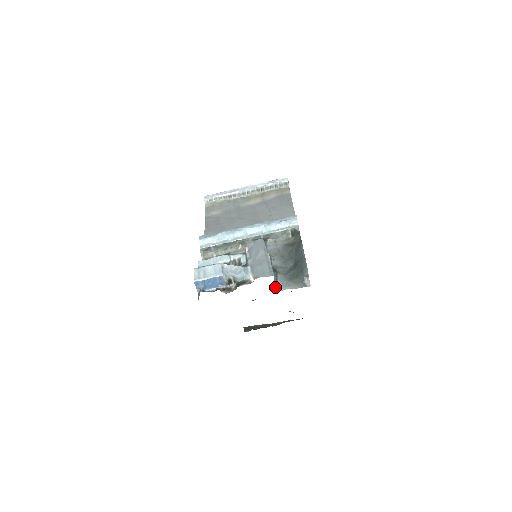
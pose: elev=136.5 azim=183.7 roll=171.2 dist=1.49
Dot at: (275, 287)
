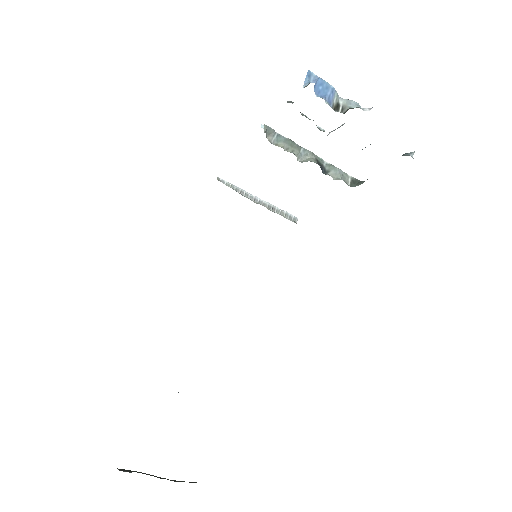
Dot at: occluded
